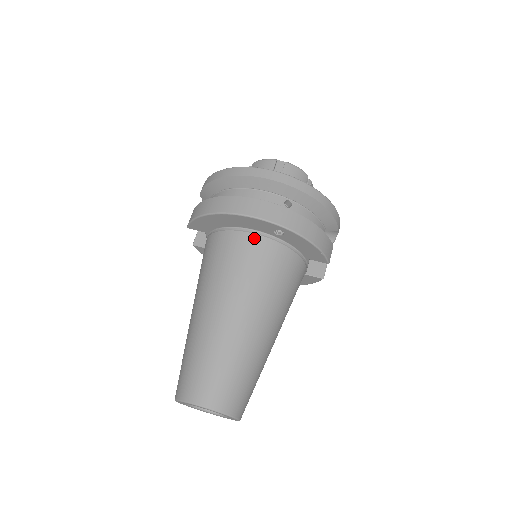
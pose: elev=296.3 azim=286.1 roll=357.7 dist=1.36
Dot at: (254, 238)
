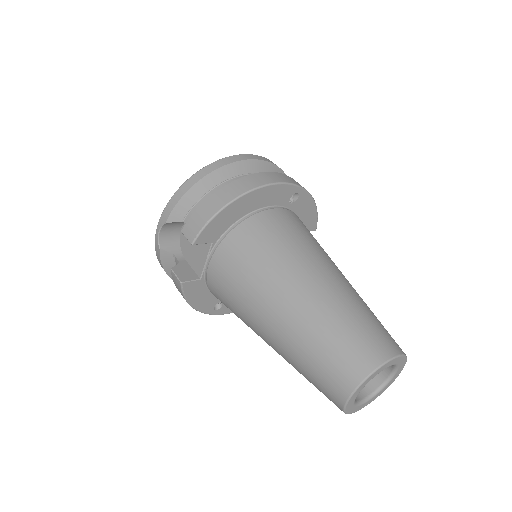
Dot at: (279, 211)
